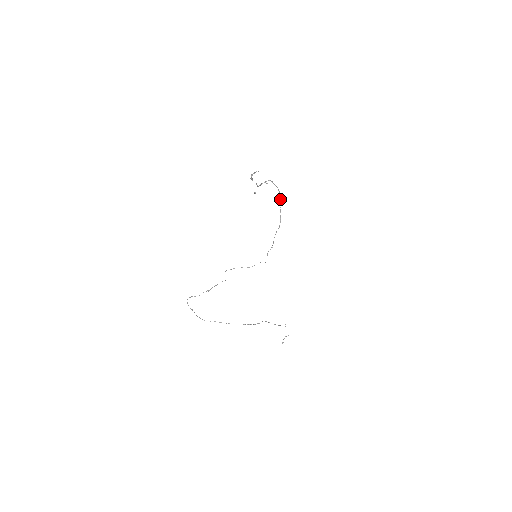
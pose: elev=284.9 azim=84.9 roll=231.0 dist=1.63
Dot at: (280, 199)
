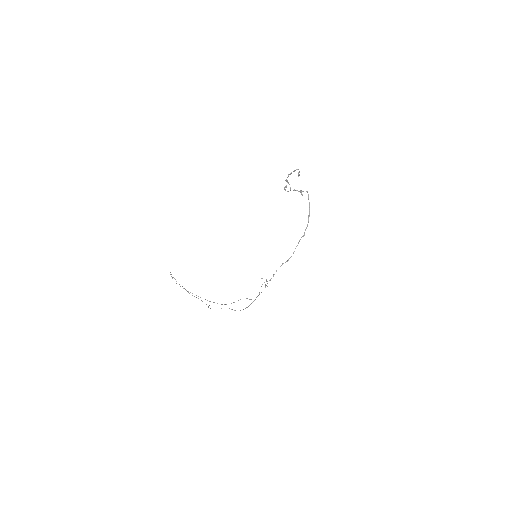
Dot at: occluded
